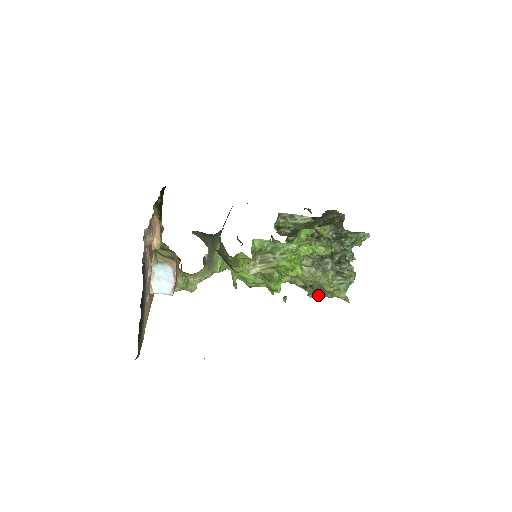
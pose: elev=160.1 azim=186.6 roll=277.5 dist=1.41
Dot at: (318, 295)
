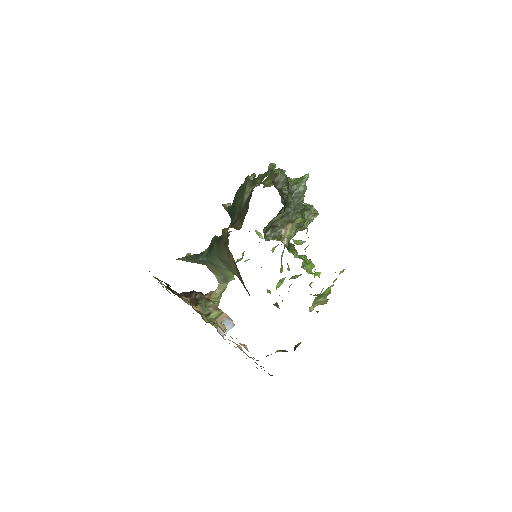
Dot at: occluded
